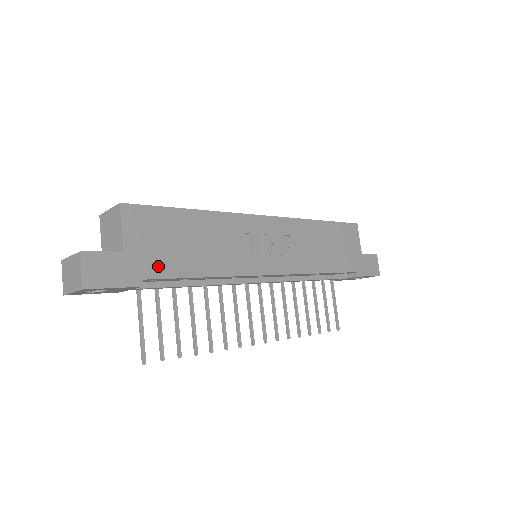
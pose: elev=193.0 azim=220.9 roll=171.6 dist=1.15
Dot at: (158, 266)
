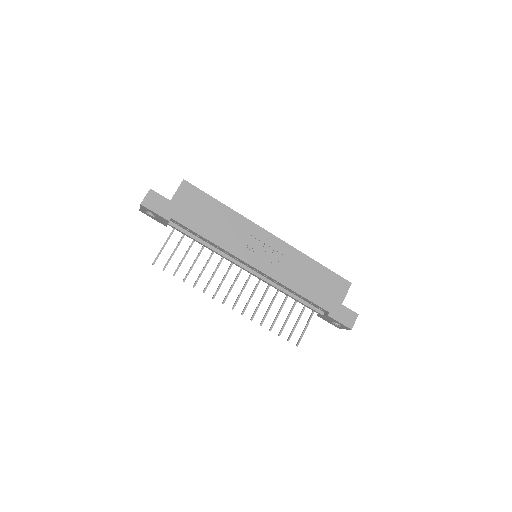
Dot at: (183, 217)
